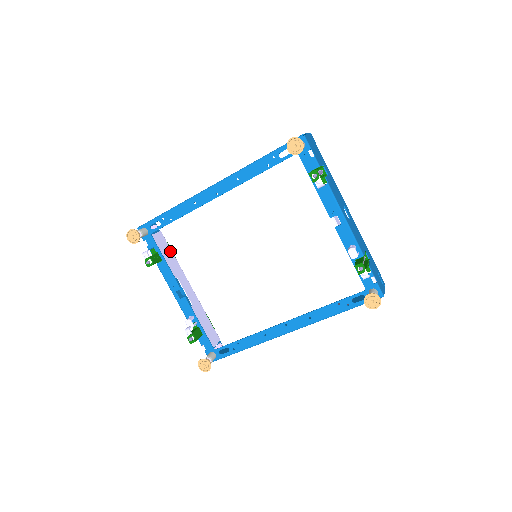
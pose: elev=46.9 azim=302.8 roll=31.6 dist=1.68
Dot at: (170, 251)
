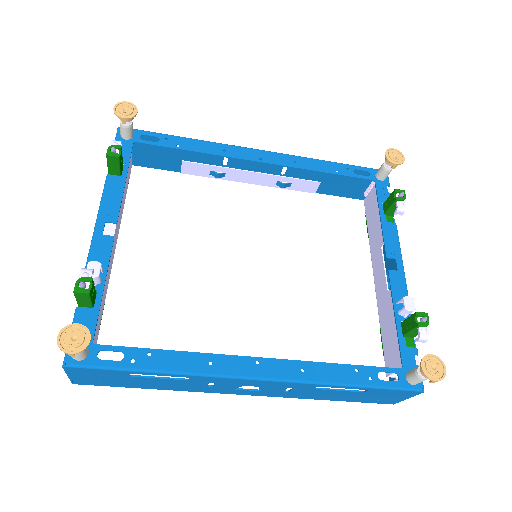
Dot at: (126, 189)
